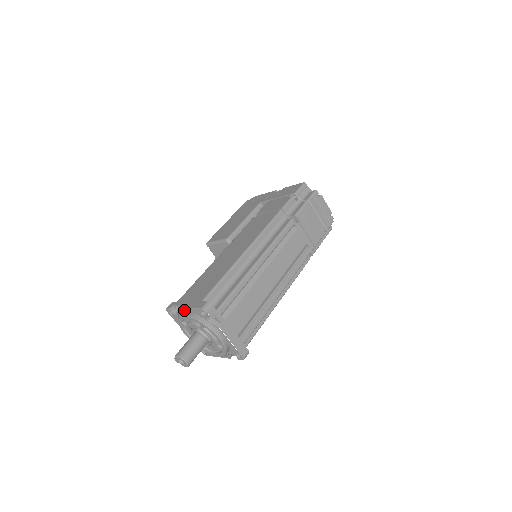
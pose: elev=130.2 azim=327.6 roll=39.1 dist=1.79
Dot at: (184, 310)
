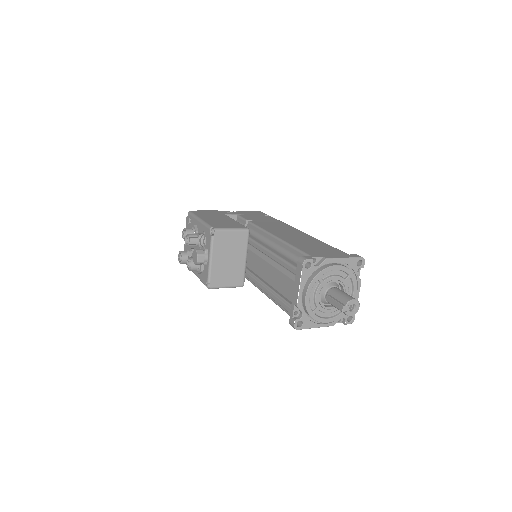
Dot at: (336, 260)
